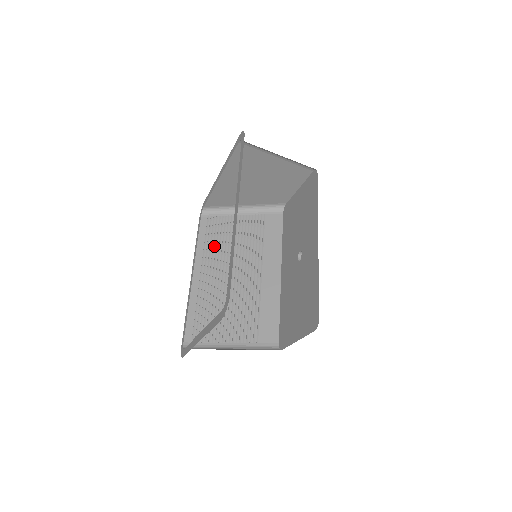
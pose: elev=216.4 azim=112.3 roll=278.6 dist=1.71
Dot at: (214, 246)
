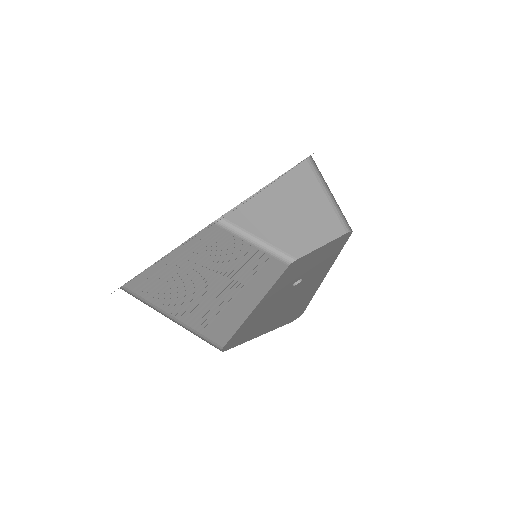
Dot at: (210, 245)
